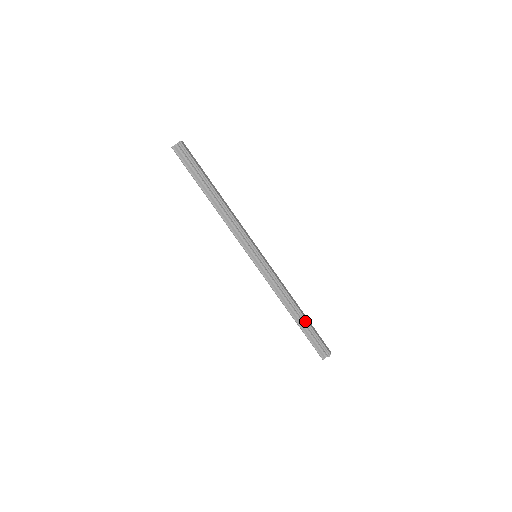
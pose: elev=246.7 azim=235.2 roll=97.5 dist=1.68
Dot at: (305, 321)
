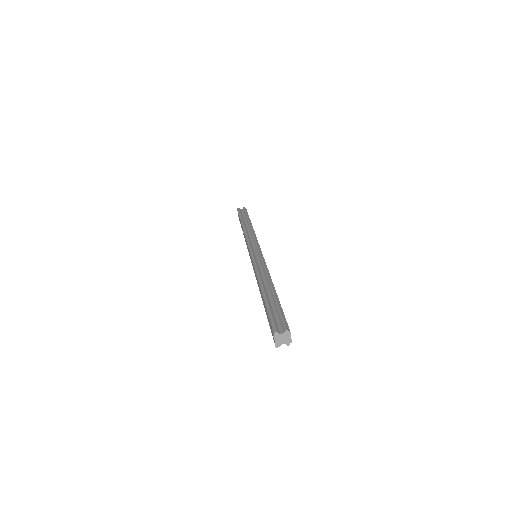
Dot at: (275, 294)
